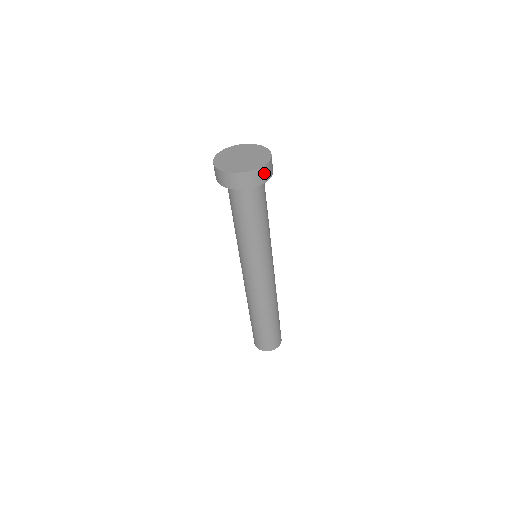
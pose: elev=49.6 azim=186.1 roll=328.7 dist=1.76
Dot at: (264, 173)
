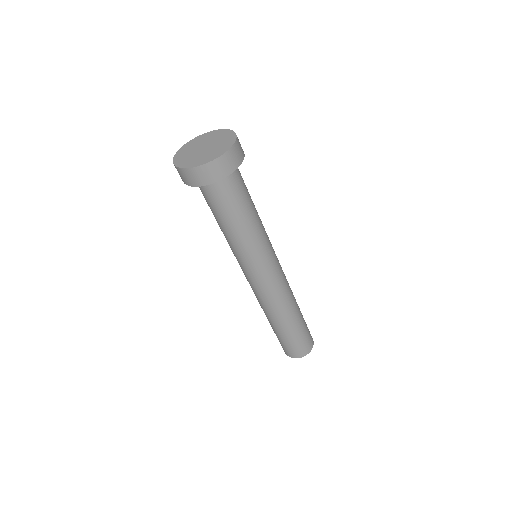
Dot at: (239, 147)
